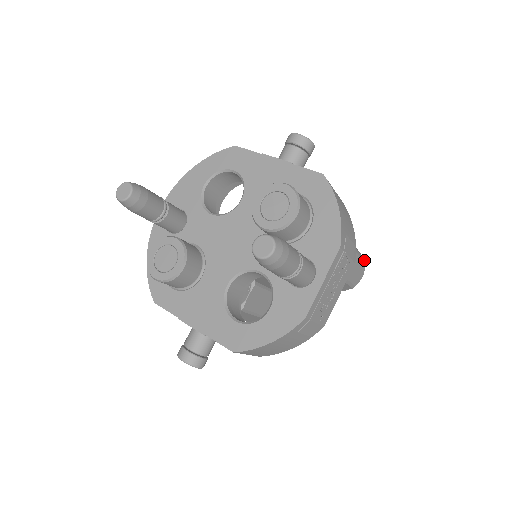
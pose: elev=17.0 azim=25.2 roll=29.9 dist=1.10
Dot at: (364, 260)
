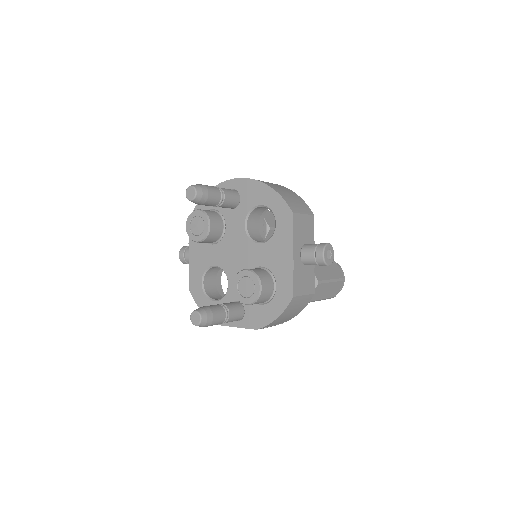
Dot at: occluded
